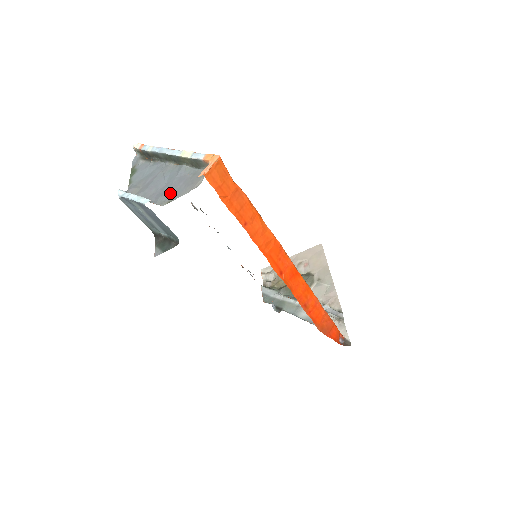
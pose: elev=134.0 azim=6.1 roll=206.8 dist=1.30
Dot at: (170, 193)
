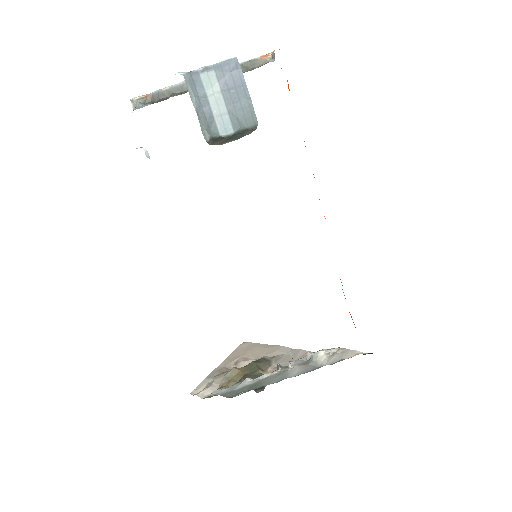
Dot at: occluded
